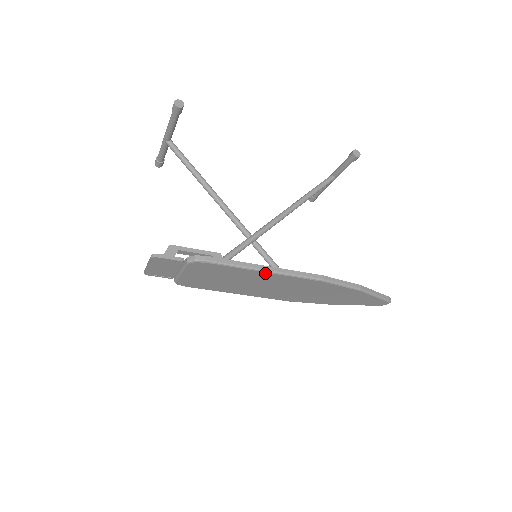
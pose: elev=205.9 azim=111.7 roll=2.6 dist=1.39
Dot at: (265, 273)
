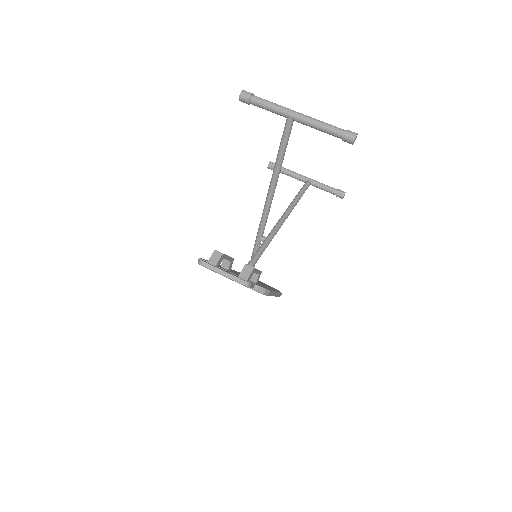
Dot at: occluded
